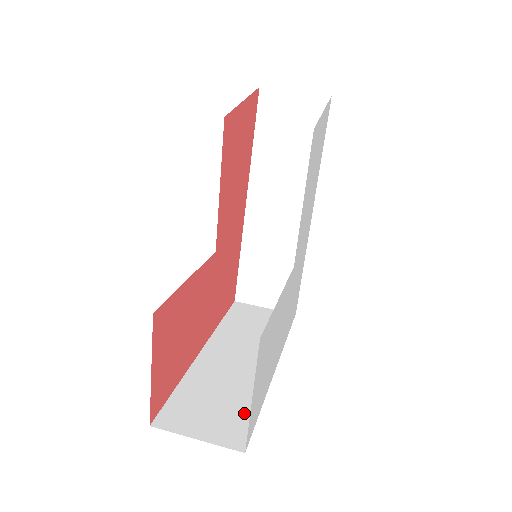
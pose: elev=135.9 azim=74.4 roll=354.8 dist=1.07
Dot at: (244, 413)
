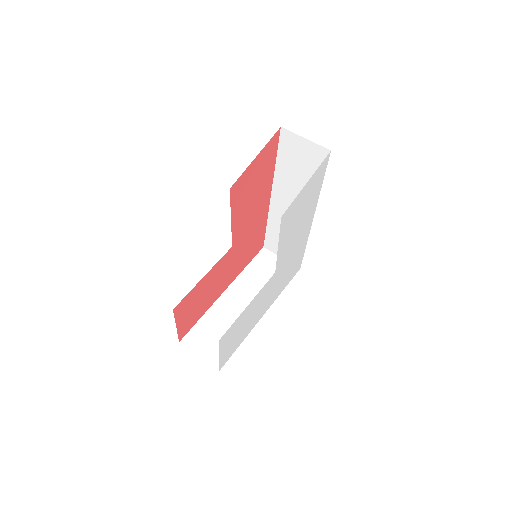
Dot at: occluded
